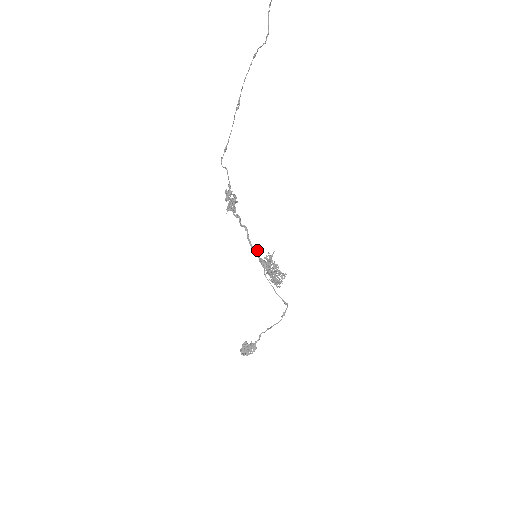
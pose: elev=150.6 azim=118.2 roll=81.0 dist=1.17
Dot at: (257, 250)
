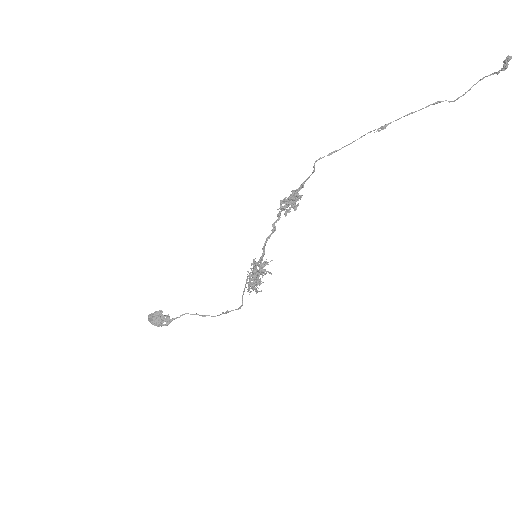
Dot at: (264, 254)
